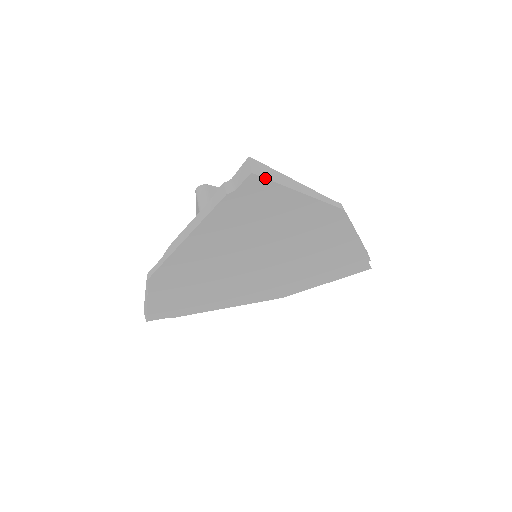
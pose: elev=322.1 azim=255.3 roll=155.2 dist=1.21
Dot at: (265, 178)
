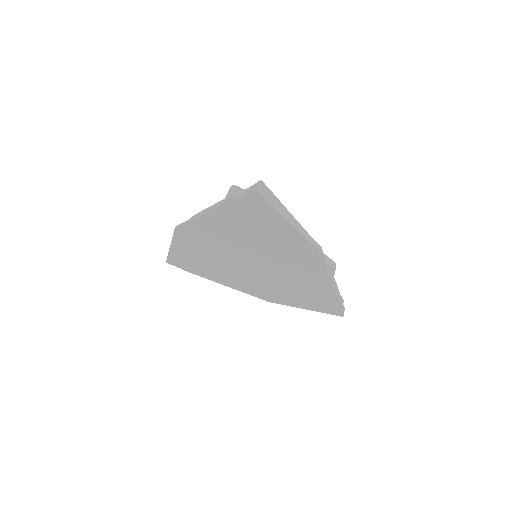
Dot at: (265, 199)
